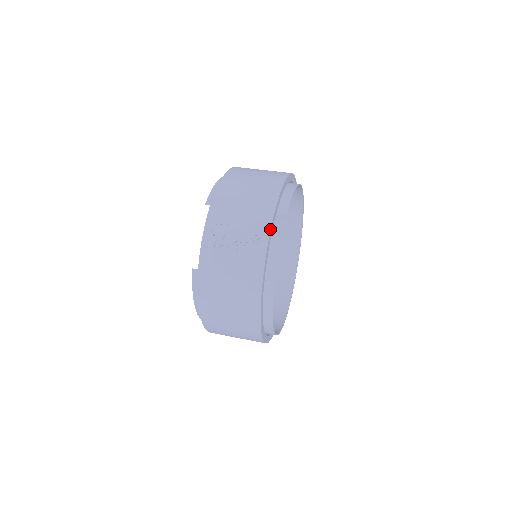
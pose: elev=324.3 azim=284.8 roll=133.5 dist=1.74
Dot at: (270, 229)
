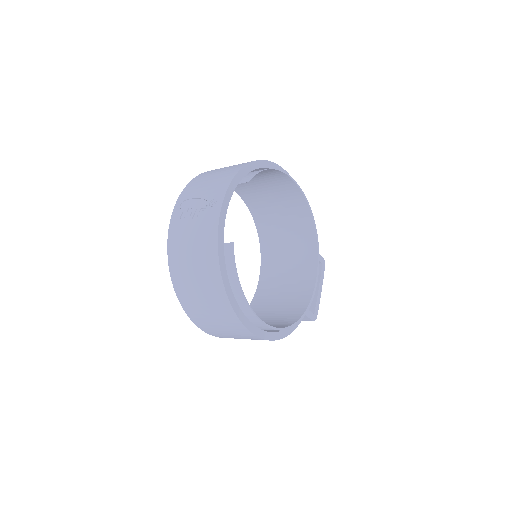
Dot at: (226, 190)
